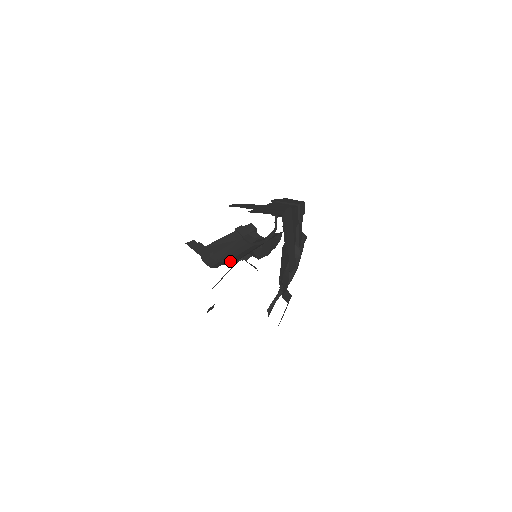
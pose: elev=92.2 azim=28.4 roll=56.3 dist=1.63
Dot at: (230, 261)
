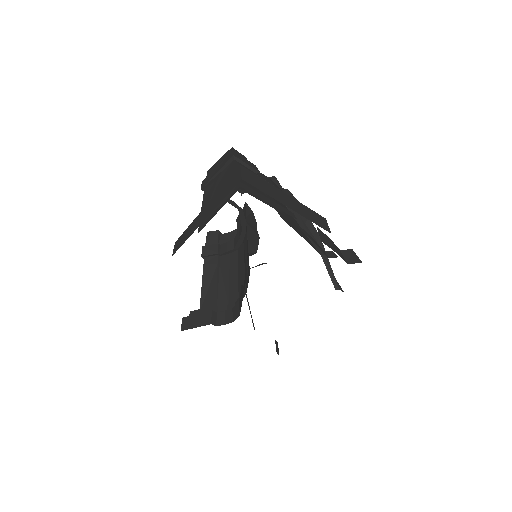
Dot at: occluded
